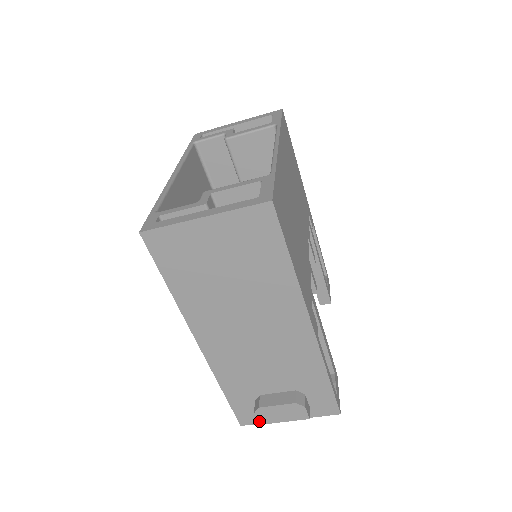
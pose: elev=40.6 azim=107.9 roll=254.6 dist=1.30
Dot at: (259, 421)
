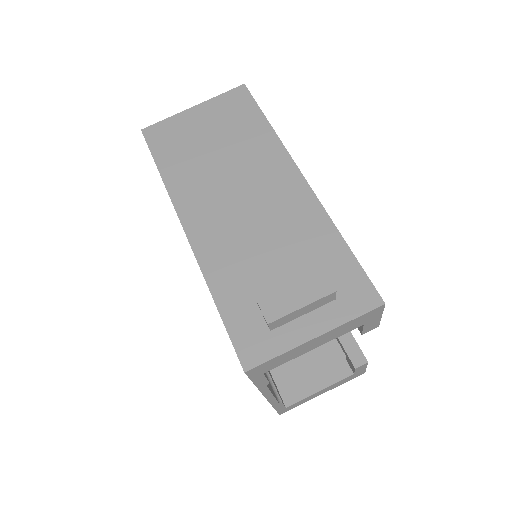
Dot at: (266, 316)
